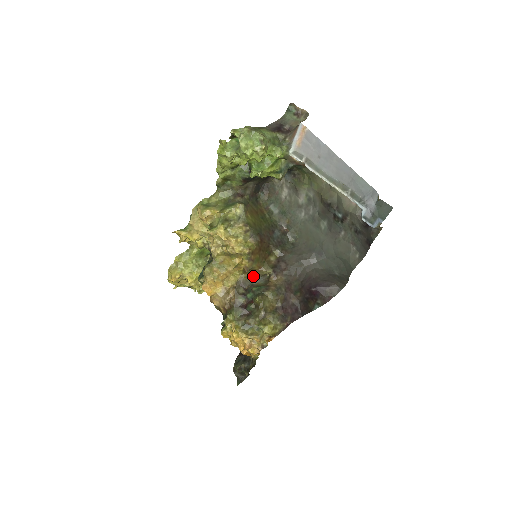
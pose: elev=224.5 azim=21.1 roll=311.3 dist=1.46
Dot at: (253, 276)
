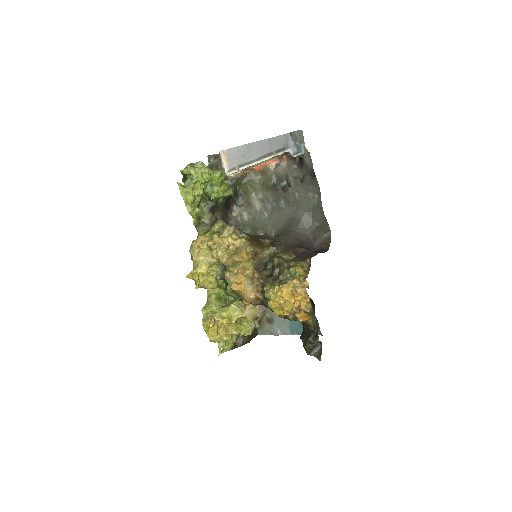
Dot at: (262, 260)
